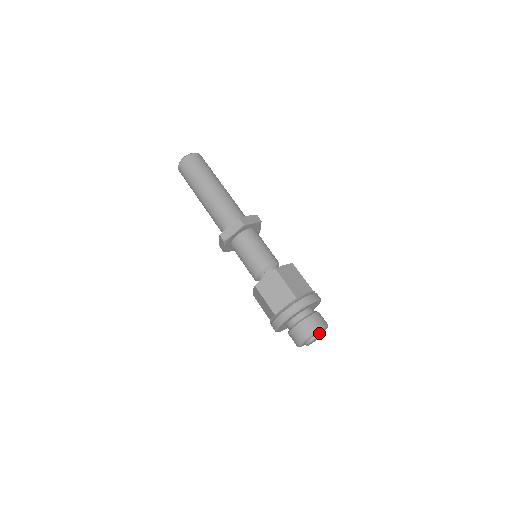
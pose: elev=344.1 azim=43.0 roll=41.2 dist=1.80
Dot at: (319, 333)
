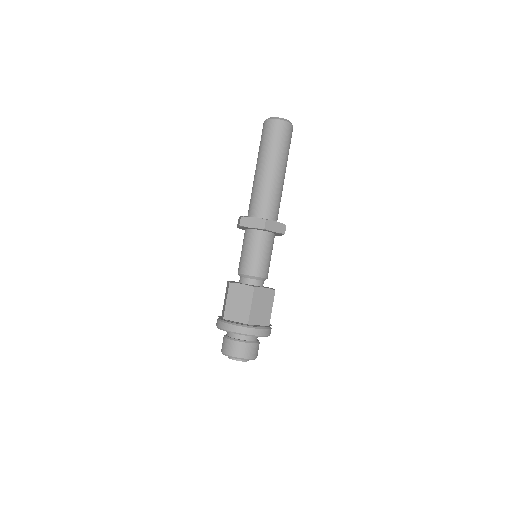
Dot at: occluded
